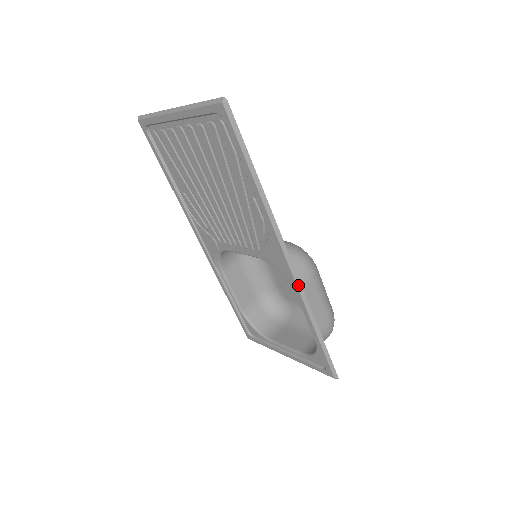
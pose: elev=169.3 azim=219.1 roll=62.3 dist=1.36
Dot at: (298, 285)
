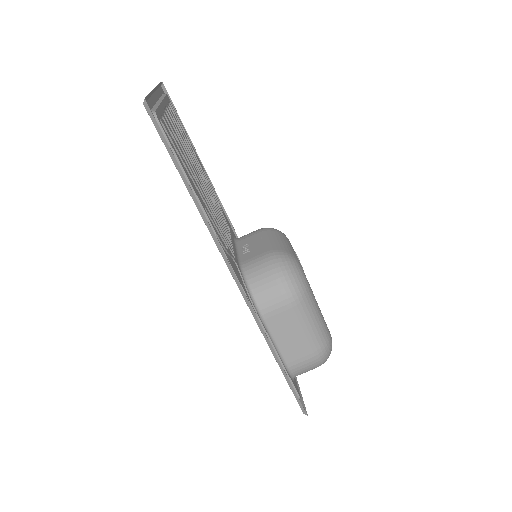
Dot at: (252, 312)
